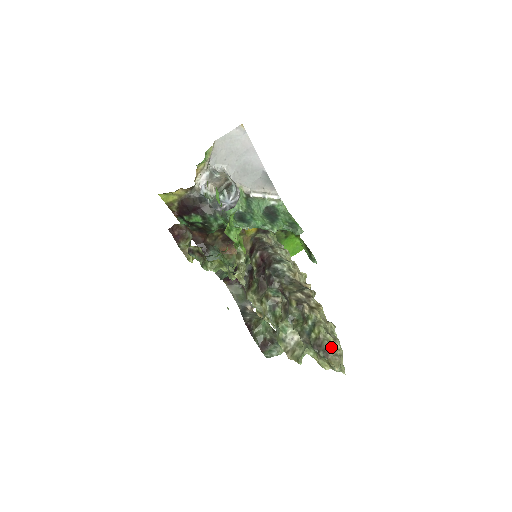
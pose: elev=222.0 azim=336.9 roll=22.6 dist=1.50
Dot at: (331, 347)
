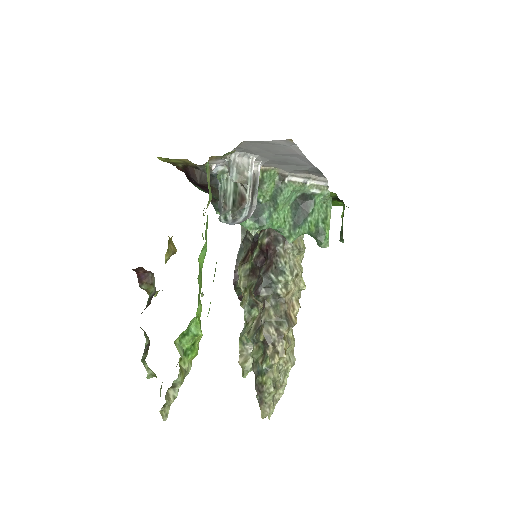
Dot at: (269, 398)
